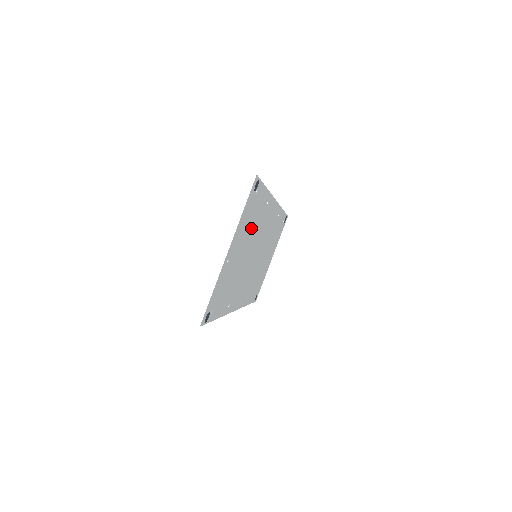
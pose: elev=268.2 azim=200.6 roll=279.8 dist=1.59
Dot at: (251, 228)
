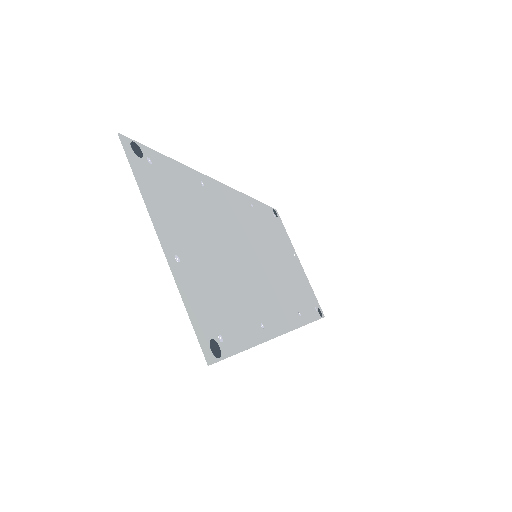
Dot at: (196, 214)
